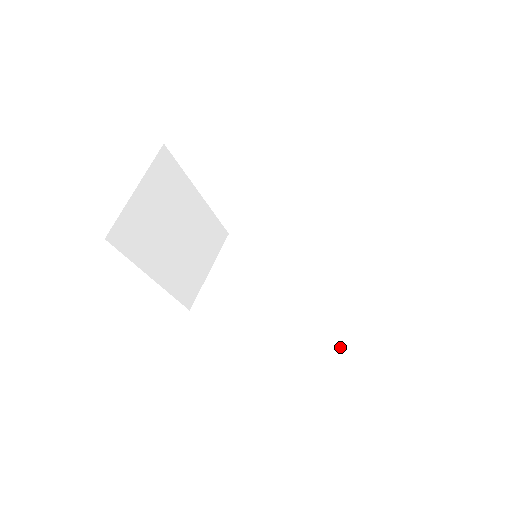
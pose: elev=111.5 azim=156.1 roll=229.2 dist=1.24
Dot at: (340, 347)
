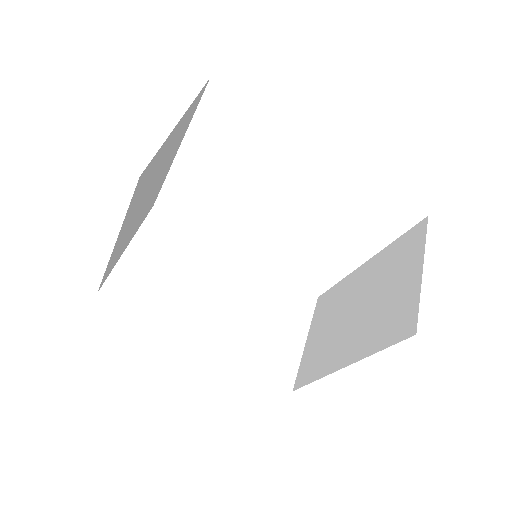
Dot at: (285, 370)
